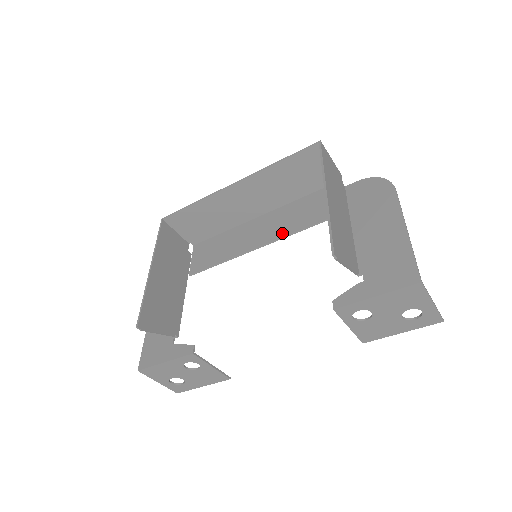
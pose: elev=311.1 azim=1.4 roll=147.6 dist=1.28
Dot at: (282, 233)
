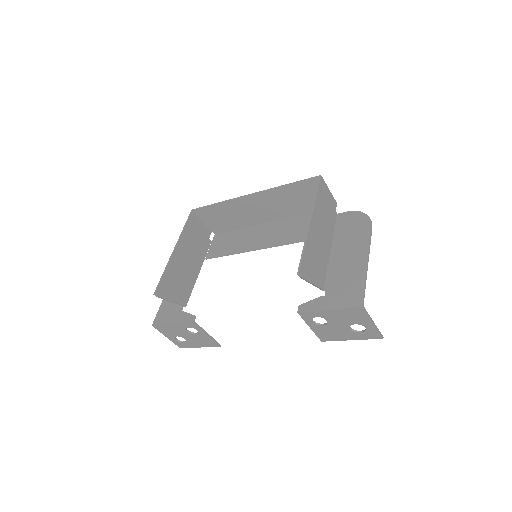
Dot at: (281, 241)
